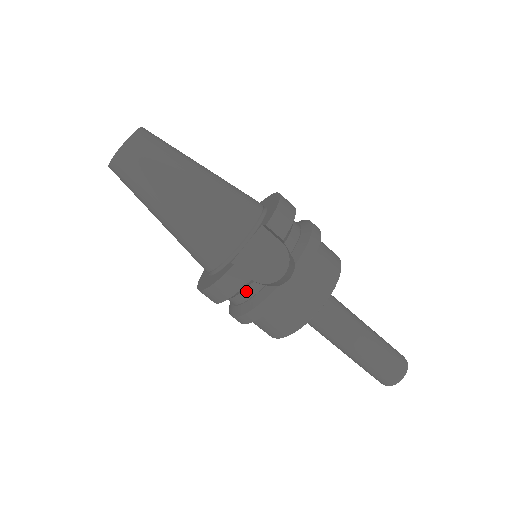
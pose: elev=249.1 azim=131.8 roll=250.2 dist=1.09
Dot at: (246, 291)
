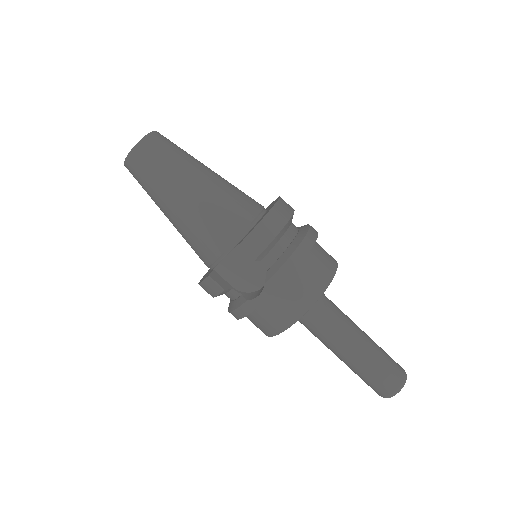
Dot at: (229, 294)
